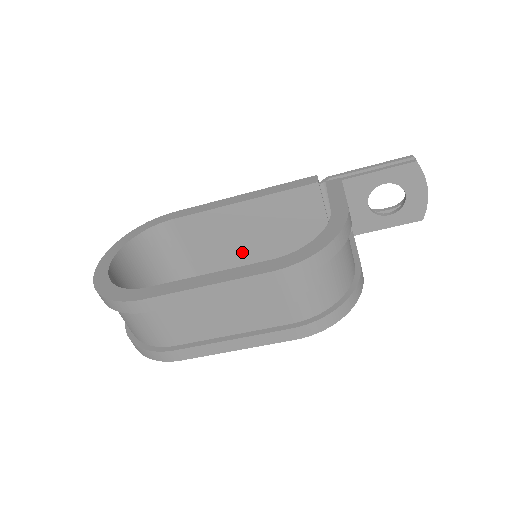
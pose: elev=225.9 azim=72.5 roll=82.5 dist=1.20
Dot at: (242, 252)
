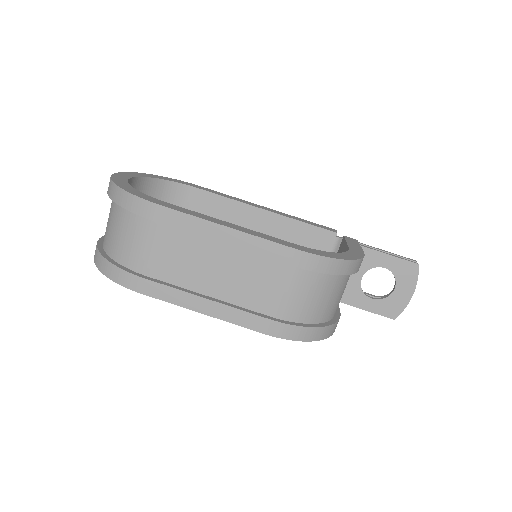
Dot at: occluded
